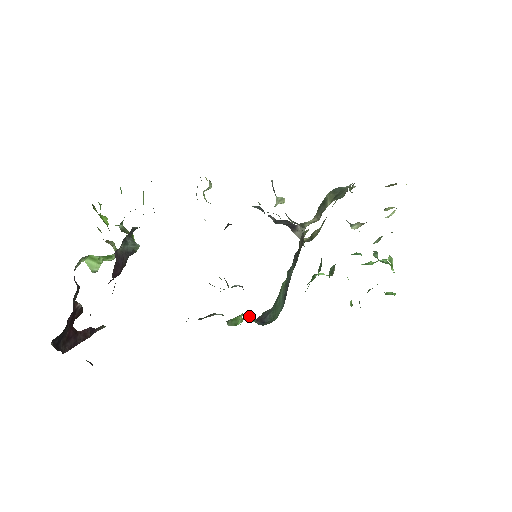
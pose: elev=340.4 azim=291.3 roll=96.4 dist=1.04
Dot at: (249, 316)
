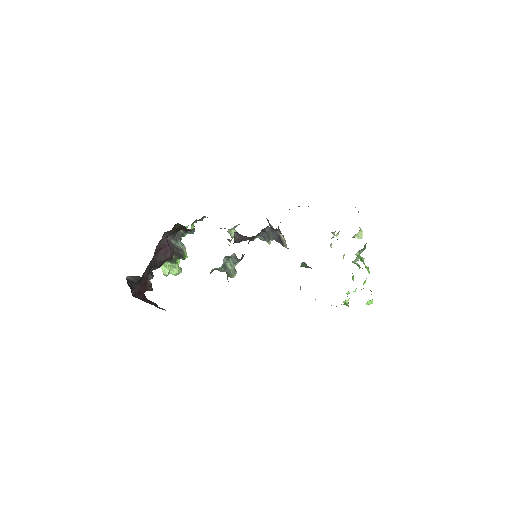
Dot at: occluded
